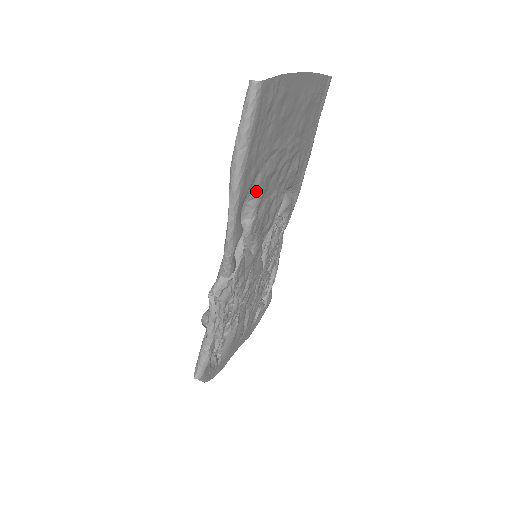
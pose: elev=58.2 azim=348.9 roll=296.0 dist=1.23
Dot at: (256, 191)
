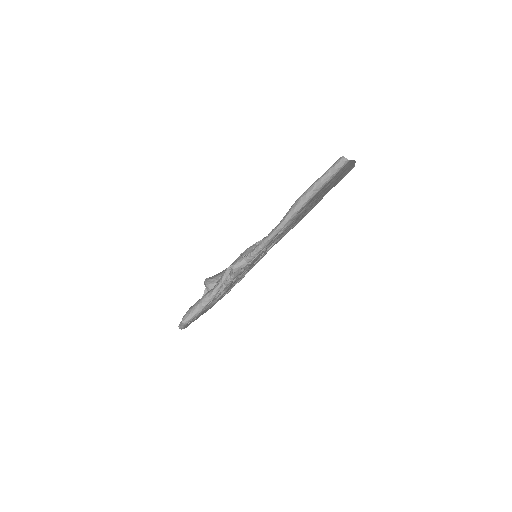
Dot at: (296, 216)
